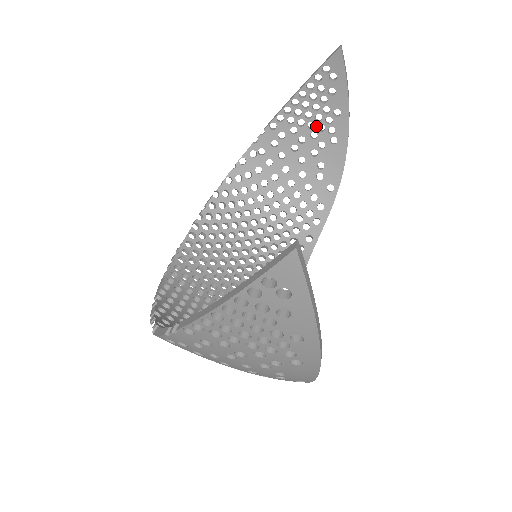
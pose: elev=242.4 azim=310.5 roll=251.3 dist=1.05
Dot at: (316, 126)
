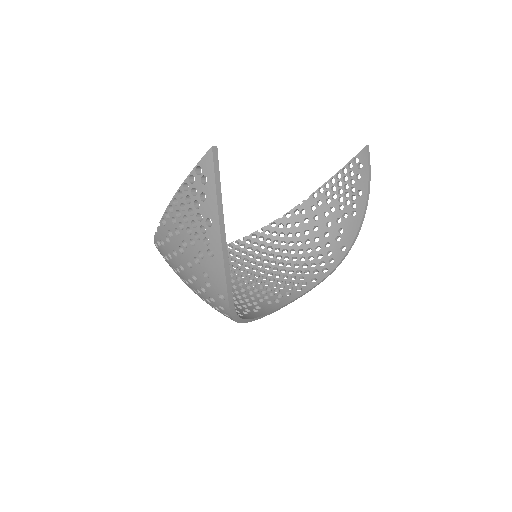
Dot at: (344, 201)
